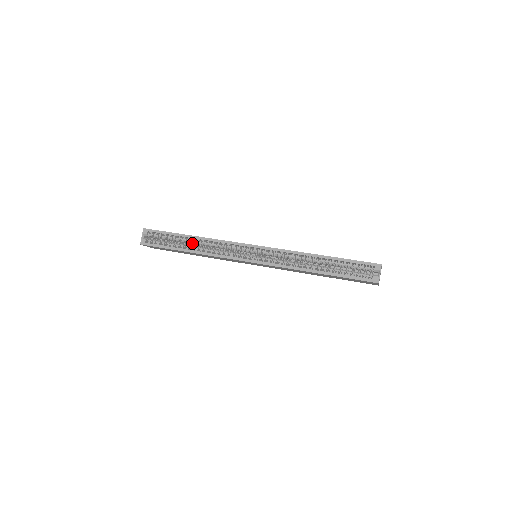
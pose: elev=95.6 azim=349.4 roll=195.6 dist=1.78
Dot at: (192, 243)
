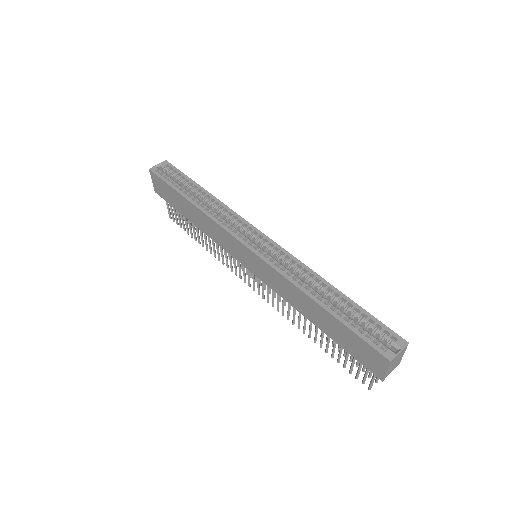
Dot at: (201, 198)
